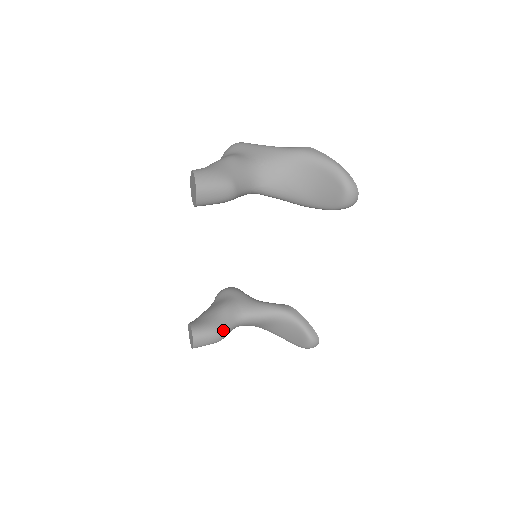
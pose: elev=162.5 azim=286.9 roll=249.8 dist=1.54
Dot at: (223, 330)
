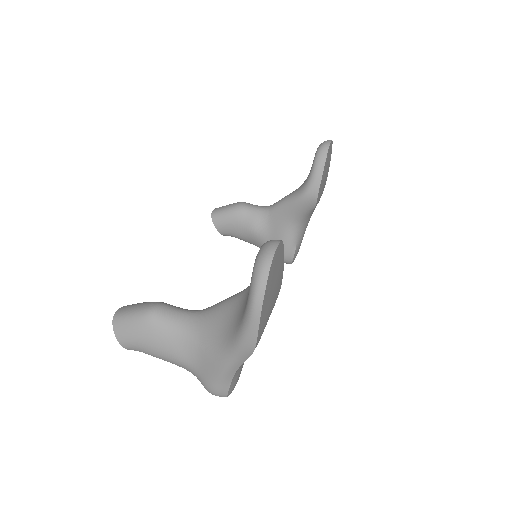
Dot at: (165, 303)
